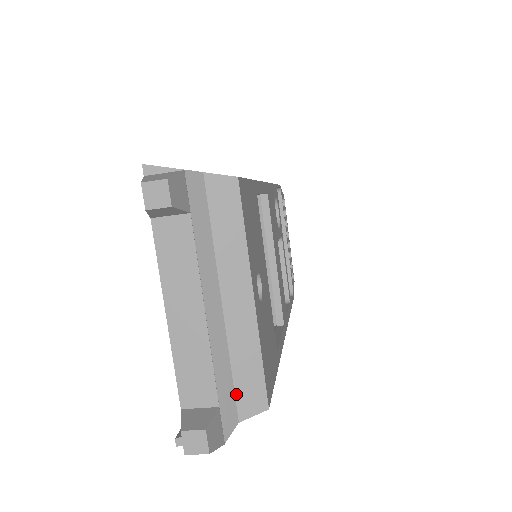
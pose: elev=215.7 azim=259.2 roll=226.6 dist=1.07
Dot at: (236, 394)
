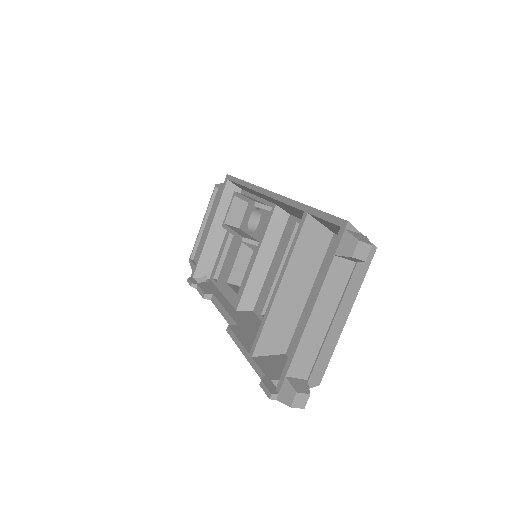
Dot at: (312, 373)
